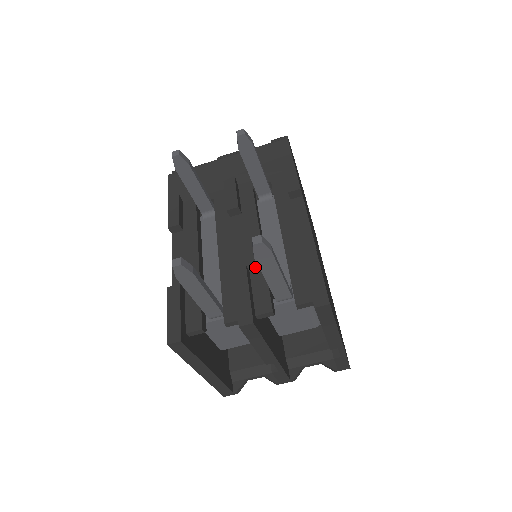
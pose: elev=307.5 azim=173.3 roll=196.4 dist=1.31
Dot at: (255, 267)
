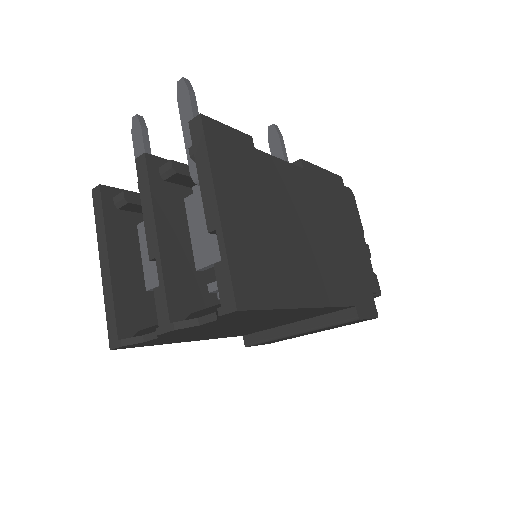
Dot at: occluded
